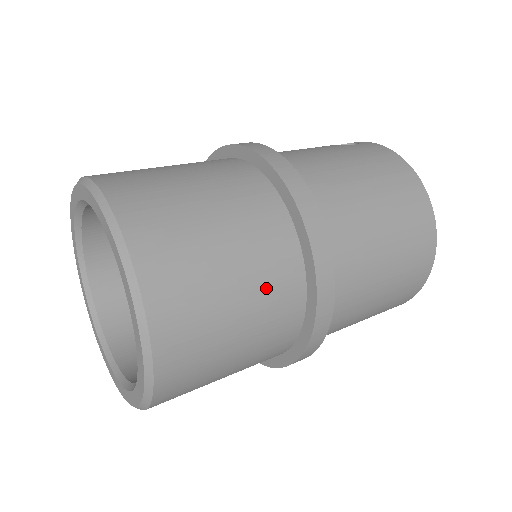
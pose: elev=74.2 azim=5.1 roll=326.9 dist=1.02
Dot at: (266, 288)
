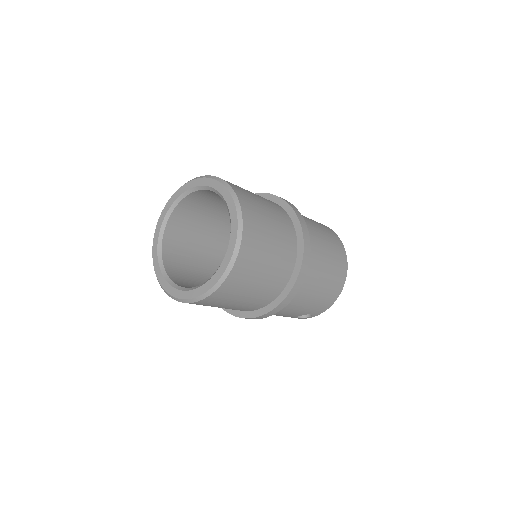
Dot at: (282, 228)
